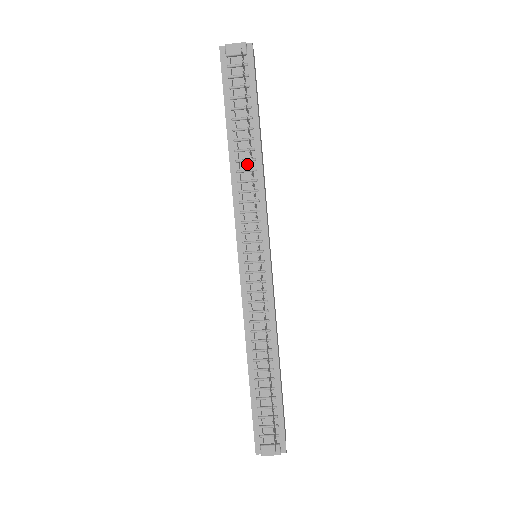
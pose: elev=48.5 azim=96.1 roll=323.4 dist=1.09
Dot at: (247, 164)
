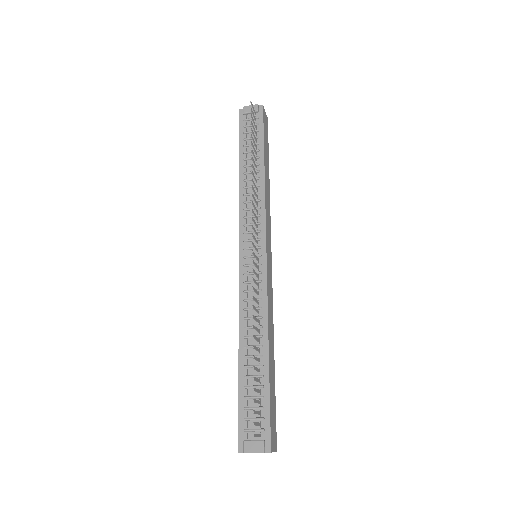
Dot at: occluded
